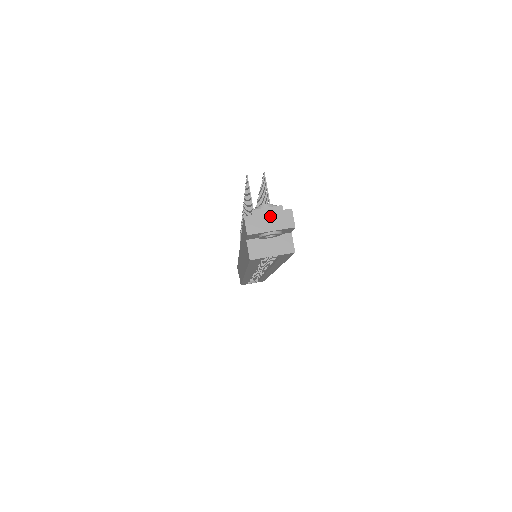
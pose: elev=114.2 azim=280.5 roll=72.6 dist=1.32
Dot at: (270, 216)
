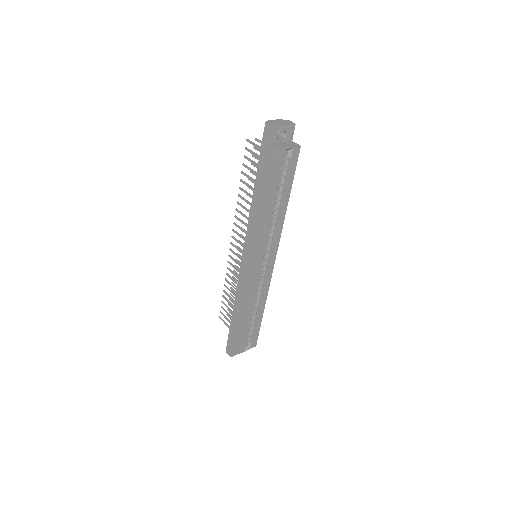
Dot at: (279, 121)
